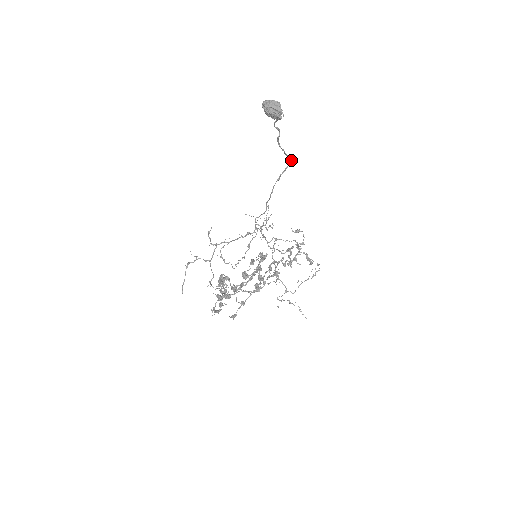
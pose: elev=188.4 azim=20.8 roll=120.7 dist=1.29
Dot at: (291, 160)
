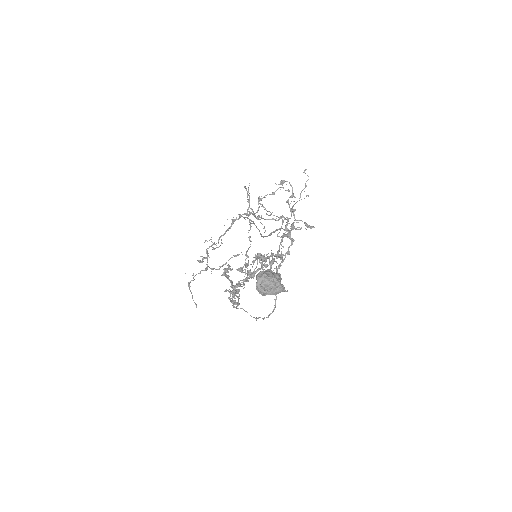
Dot at: occluded
